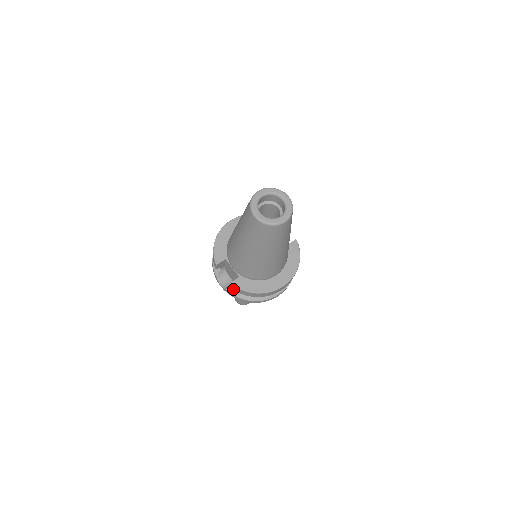
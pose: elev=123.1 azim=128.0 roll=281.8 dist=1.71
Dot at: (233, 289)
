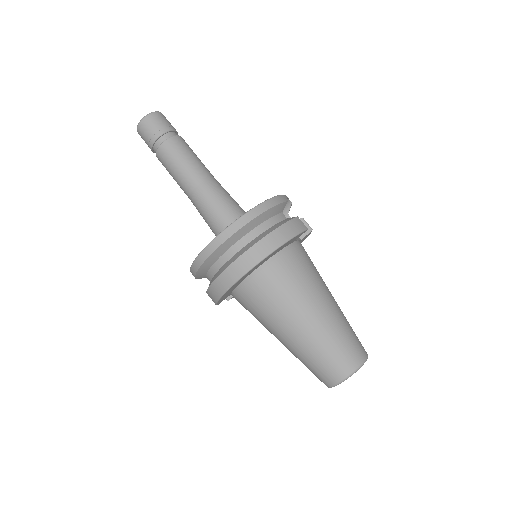
Dot at: occluded
